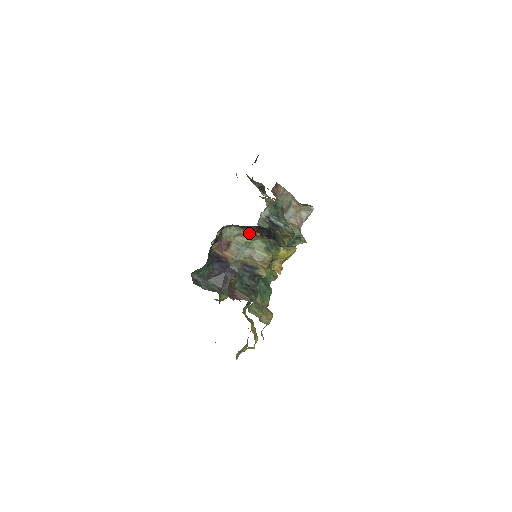
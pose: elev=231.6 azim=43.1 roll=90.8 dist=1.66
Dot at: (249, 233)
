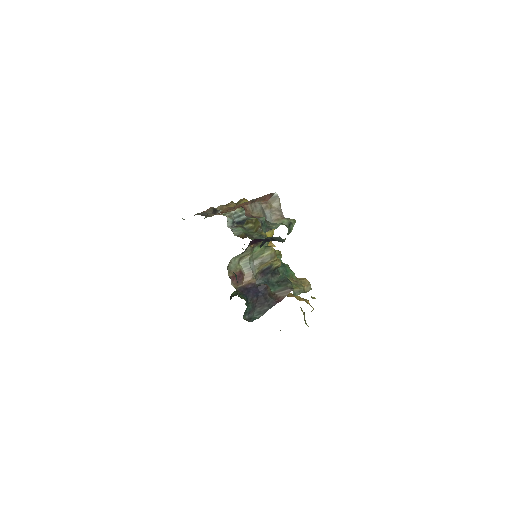
Dot at: (246, 252)
